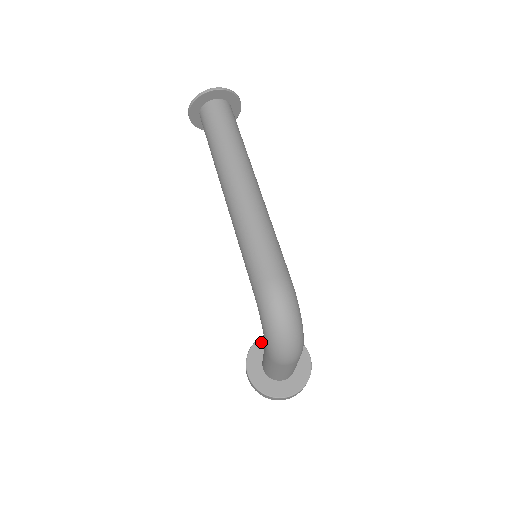
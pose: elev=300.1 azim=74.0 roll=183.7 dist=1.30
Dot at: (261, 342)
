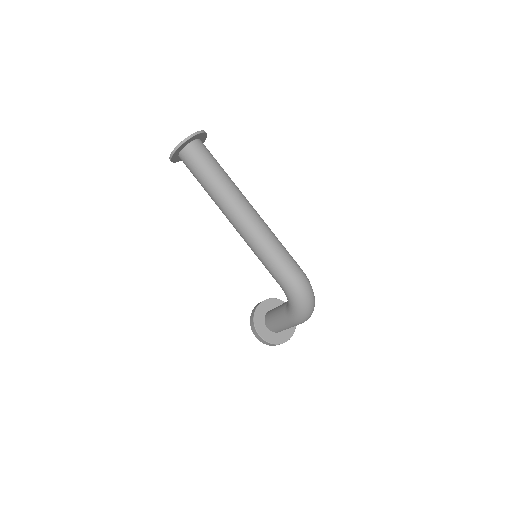
Dot at: (258, 311)
